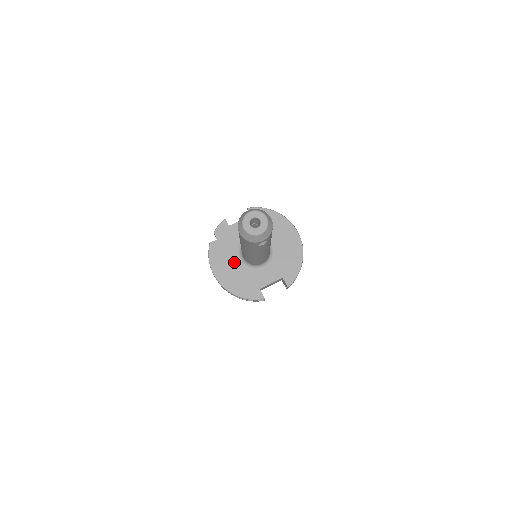
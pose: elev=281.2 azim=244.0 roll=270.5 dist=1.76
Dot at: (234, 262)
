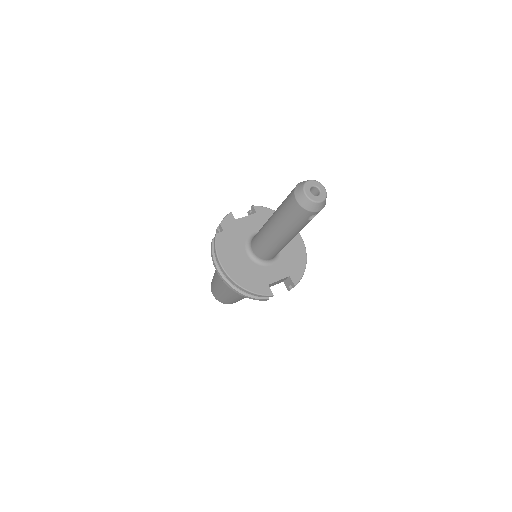
Dot at: (242, 255)
